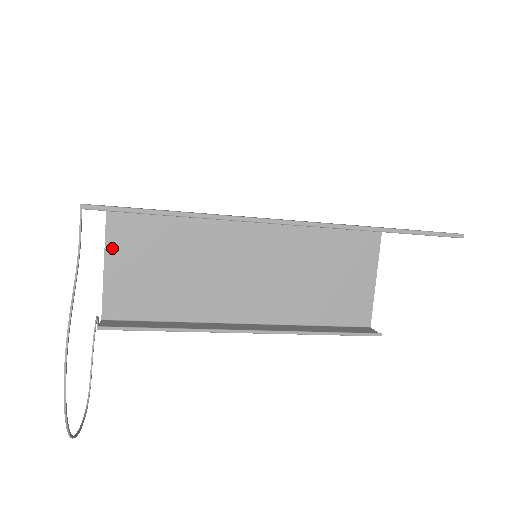
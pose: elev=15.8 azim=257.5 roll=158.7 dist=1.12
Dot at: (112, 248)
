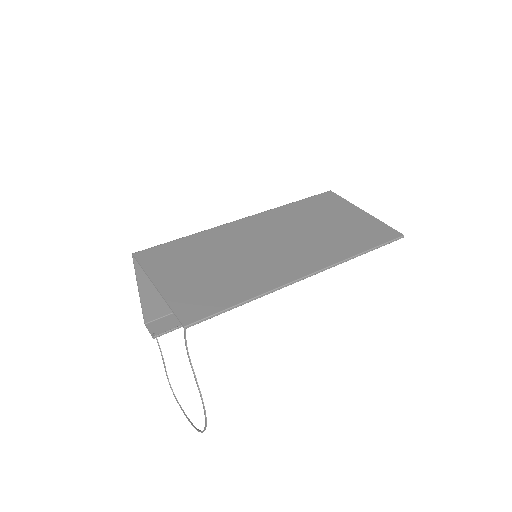
Dot at: (143, 279)
